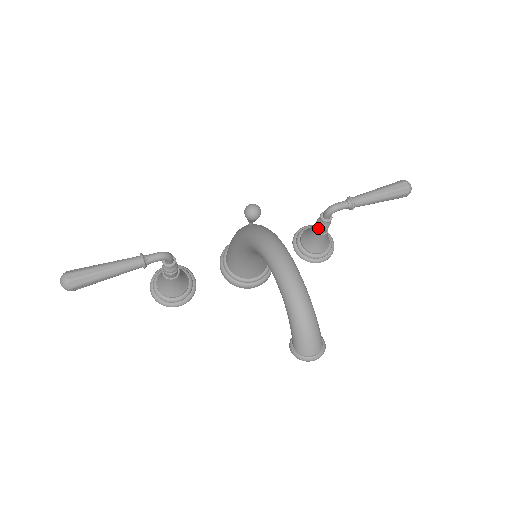
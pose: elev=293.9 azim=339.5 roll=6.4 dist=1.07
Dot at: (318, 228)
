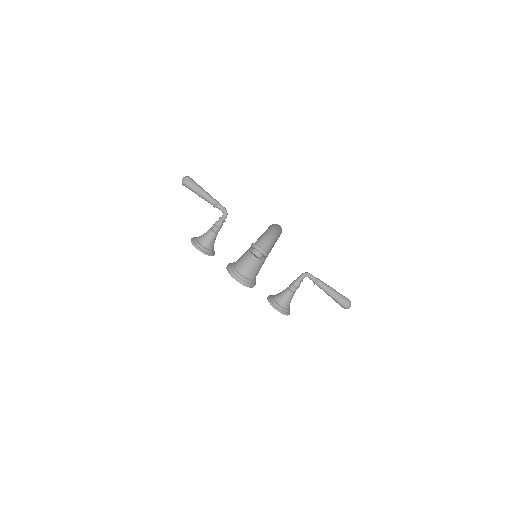
Dot at: (291, 284)
